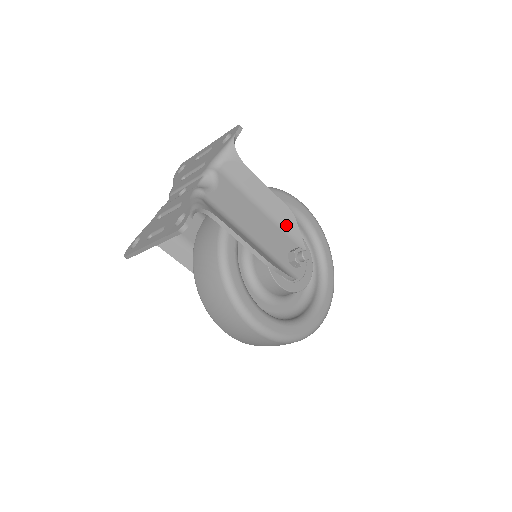
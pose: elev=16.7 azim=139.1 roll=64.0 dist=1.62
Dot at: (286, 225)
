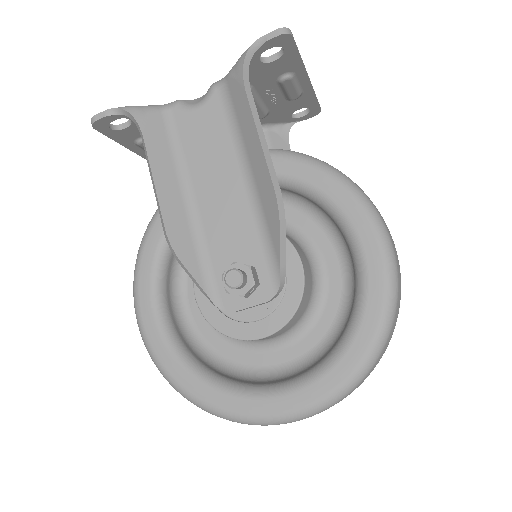
Dot at: (267, 222)
